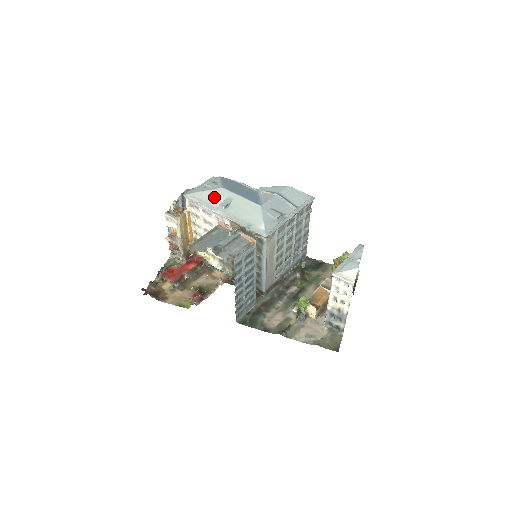
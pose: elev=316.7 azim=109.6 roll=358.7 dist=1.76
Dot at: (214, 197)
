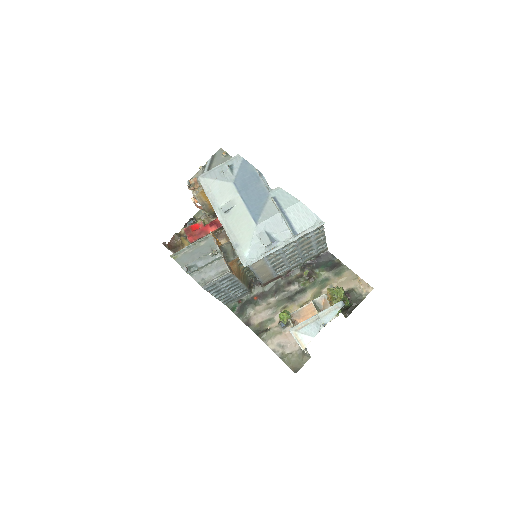
Dot at: (221, 193)
